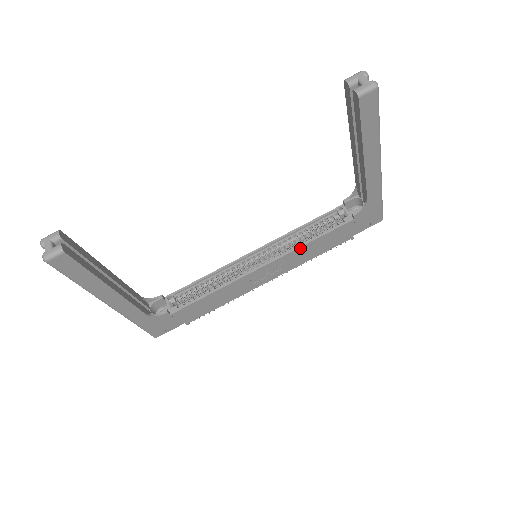
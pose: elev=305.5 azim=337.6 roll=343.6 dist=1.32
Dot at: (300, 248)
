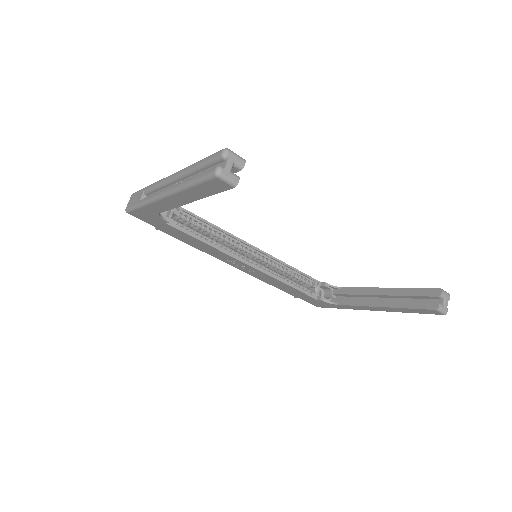
Dot at: (278, 280)
